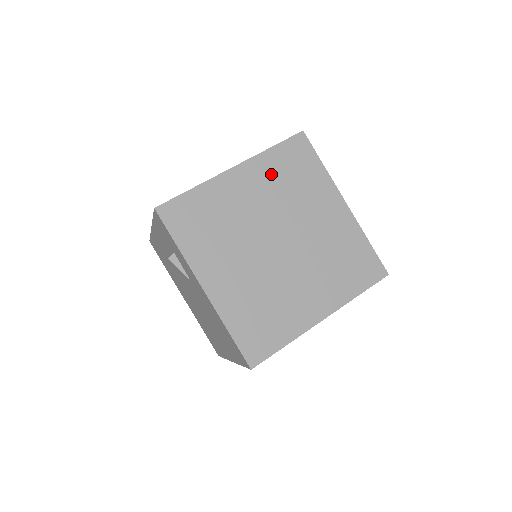
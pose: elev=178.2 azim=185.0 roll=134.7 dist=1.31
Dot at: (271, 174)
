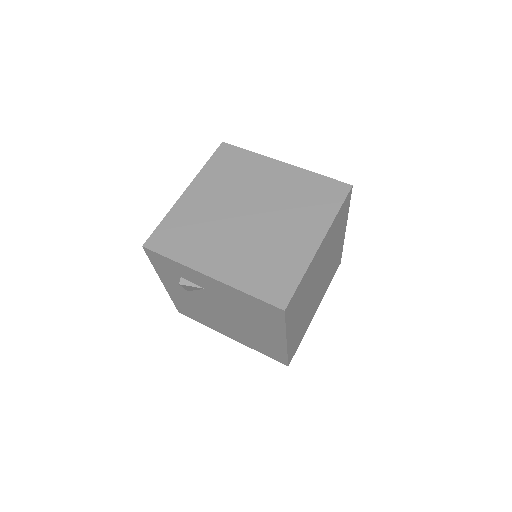
Dot at: (216, 178)
